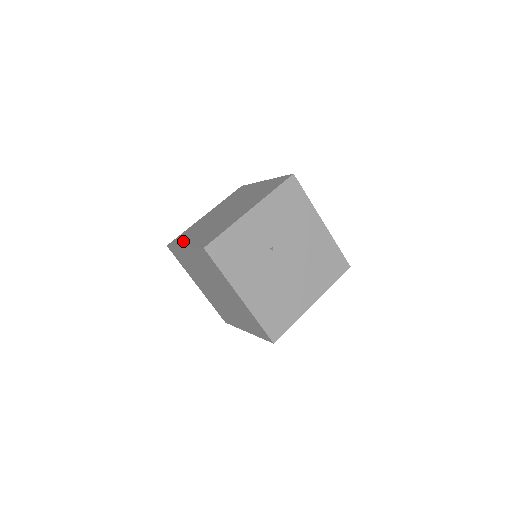
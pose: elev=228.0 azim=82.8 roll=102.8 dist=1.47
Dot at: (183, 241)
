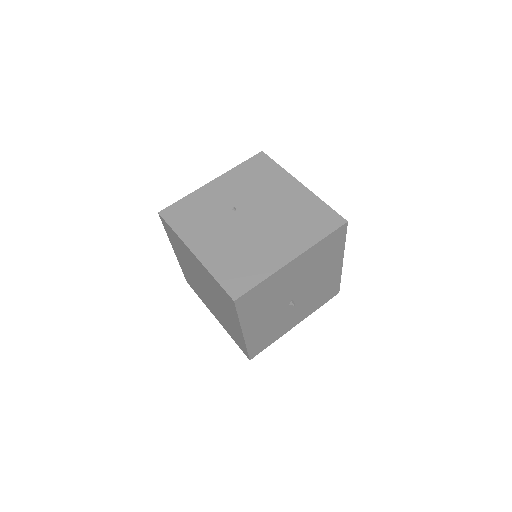
Dot at: occluded
